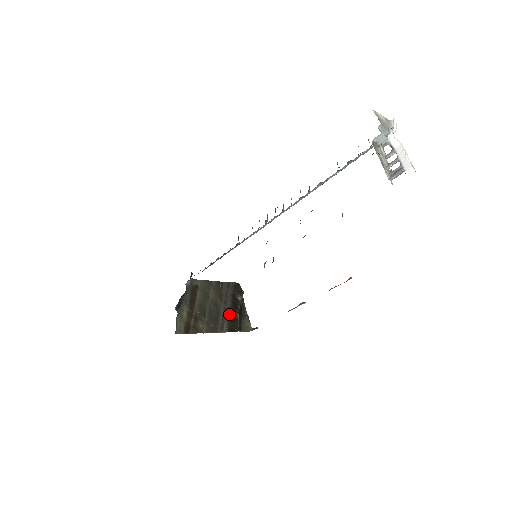
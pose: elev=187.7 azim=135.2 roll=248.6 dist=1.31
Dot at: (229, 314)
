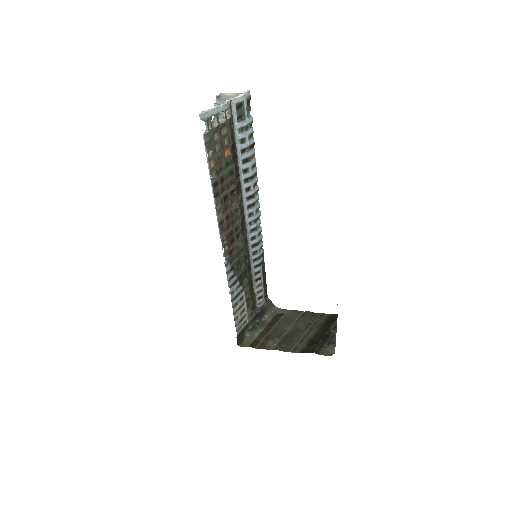
Dot at: (311, 339)
